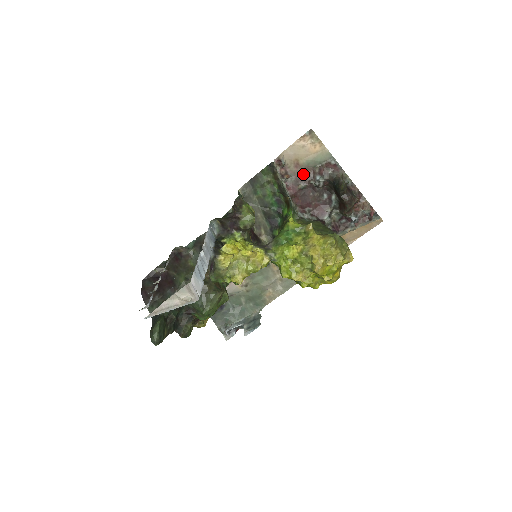
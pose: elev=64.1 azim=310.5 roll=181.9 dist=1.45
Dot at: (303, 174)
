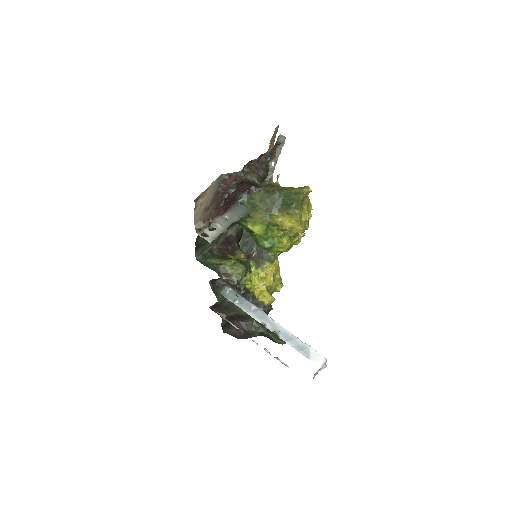
Dot at: (215, 203)
